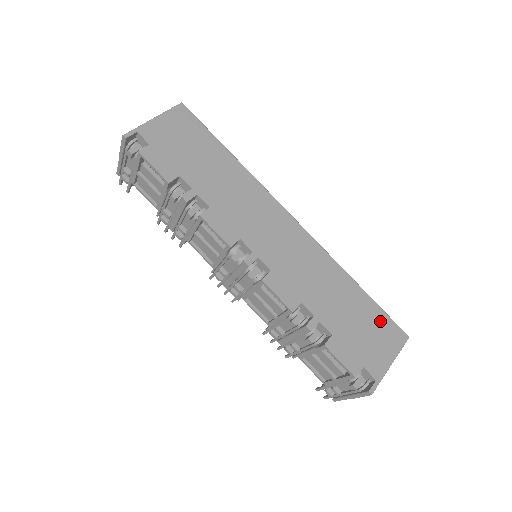
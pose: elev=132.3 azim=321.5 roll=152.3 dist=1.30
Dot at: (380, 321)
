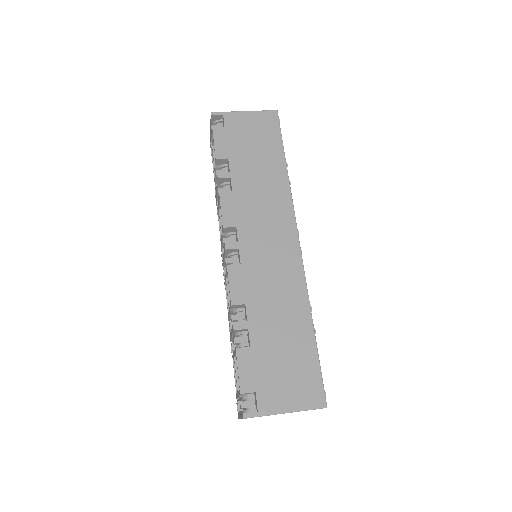
Dot at: (308, 371)
